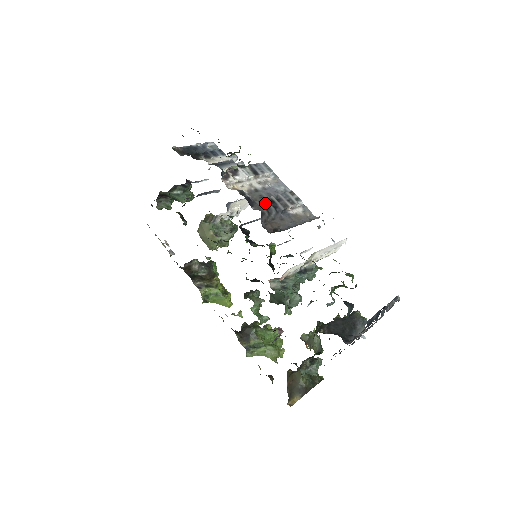
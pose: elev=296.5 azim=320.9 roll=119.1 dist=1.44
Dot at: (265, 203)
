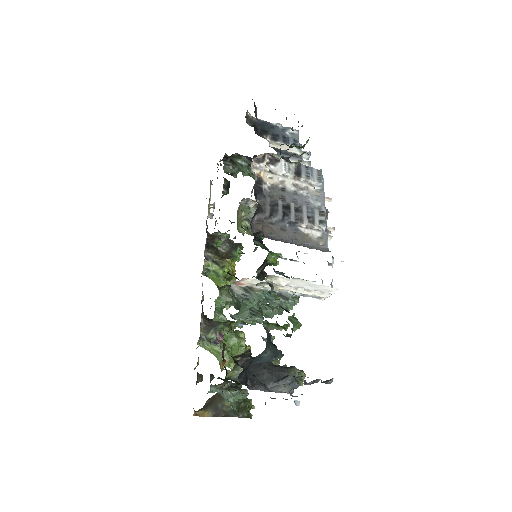
Dot at: (277, 204)
